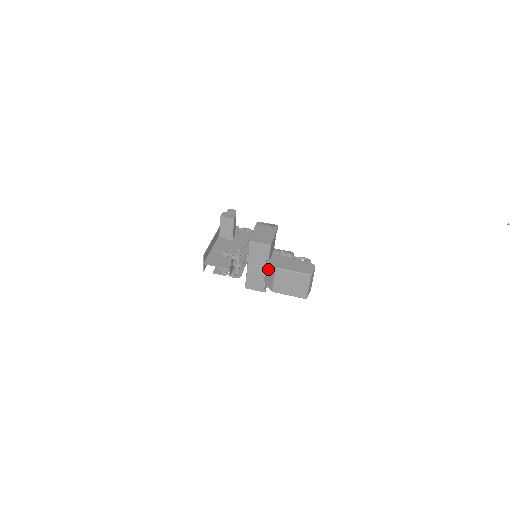
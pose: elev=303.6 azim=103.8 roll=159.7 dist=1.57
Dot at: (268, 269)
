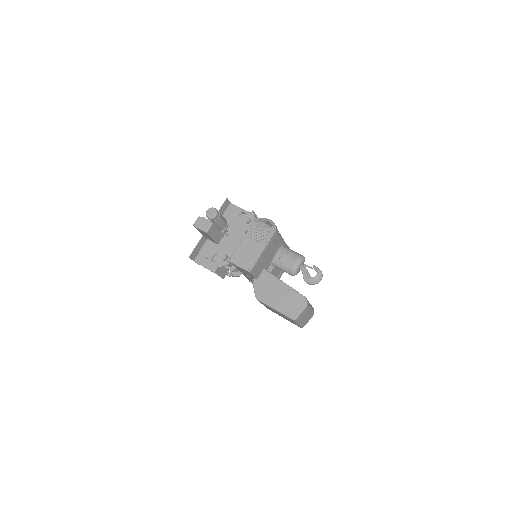
Dot at: occluded
